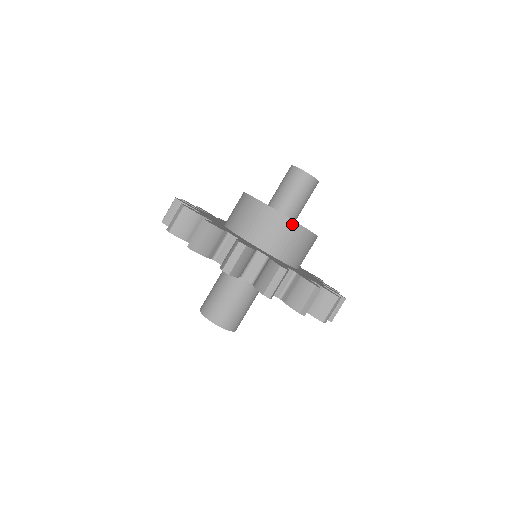
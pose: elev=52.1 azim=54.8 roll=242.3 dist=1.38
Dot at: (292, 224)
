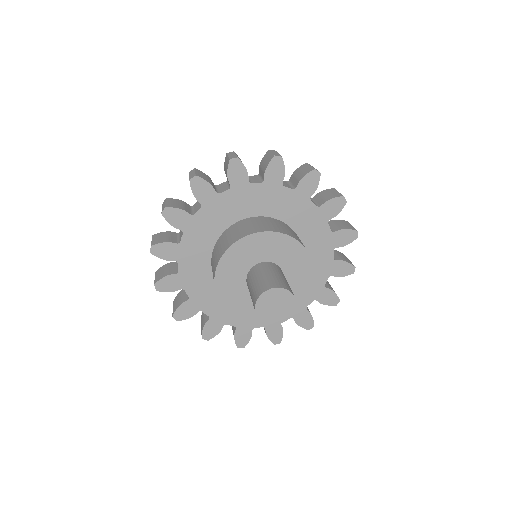
Dot at: (259, 320)
